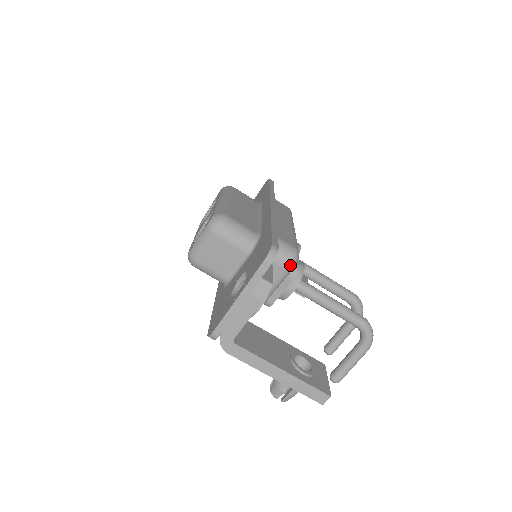
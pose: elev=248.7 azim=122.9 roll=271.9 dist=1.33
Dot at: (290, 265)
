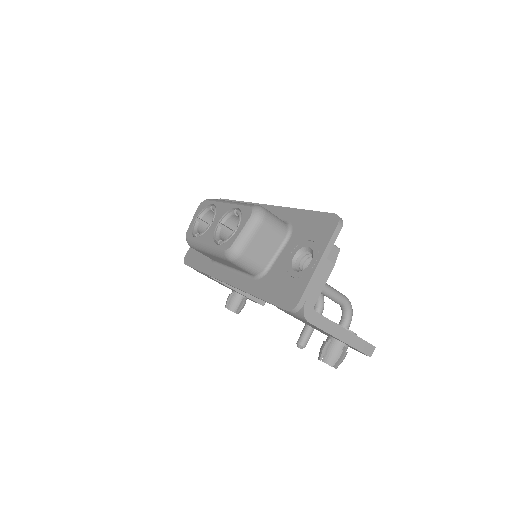
Dot at: occluded
